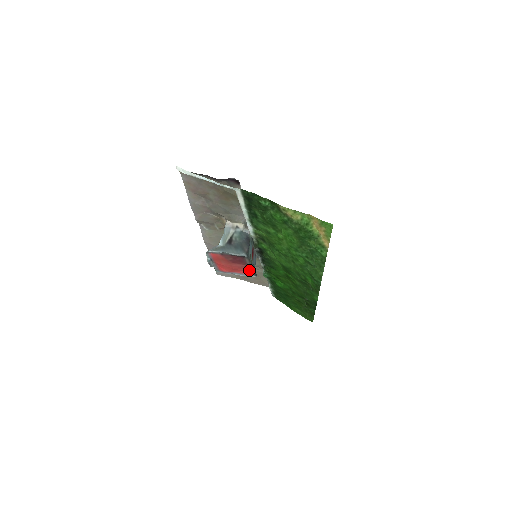
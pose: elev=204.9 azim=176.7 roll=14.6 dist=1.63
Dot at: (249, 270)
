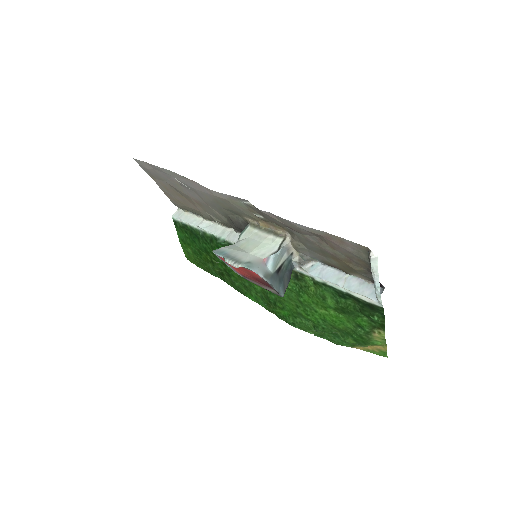
Dot at: (250, 279)
